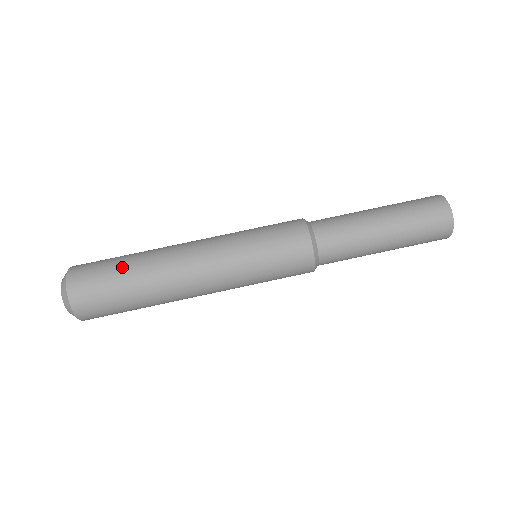
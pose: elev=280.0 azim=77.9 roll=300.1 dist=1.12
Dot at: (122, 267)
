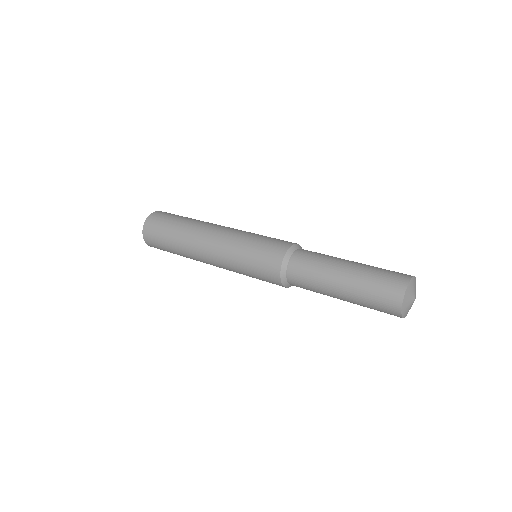
Dot at: (178, 220)
